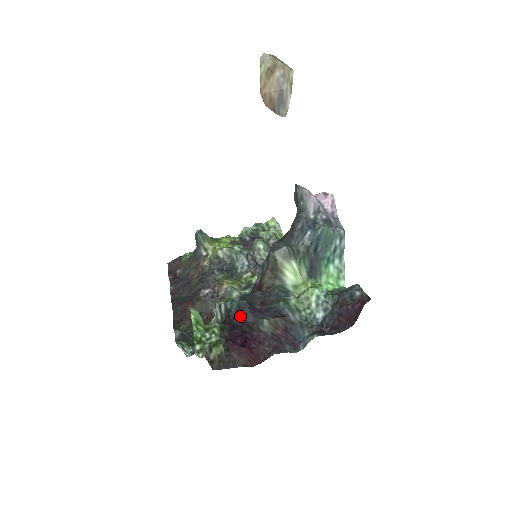
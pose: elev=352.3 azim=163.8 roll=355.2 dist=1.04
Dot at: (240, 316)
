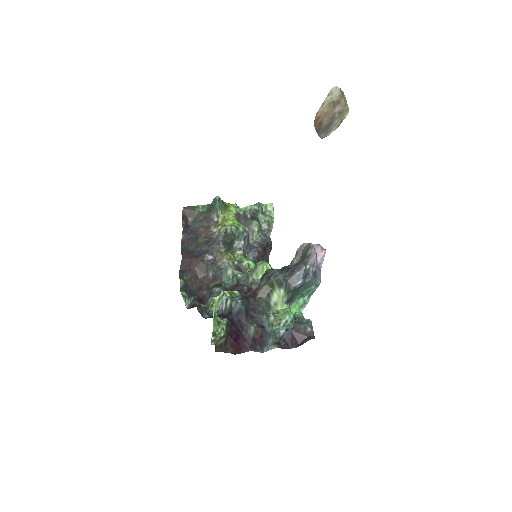
Dot at: (239, 317)
